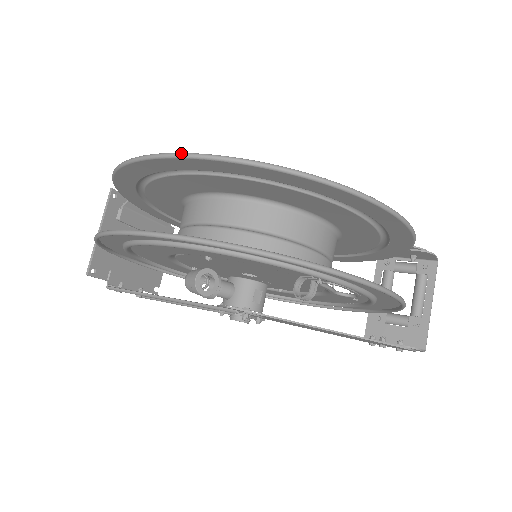
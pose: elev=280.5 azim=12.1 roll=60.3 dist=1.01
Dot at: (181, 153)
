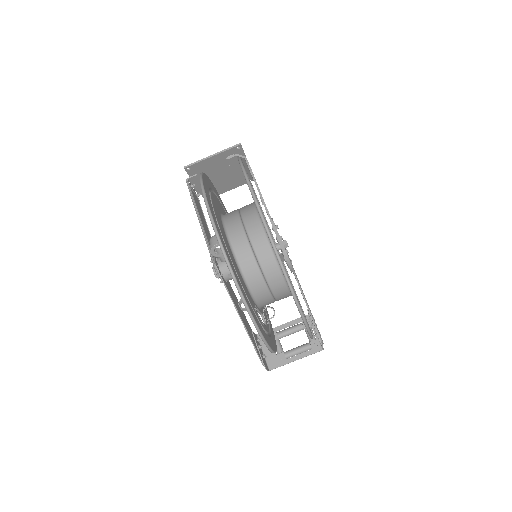
Dot at: (262, 213)
